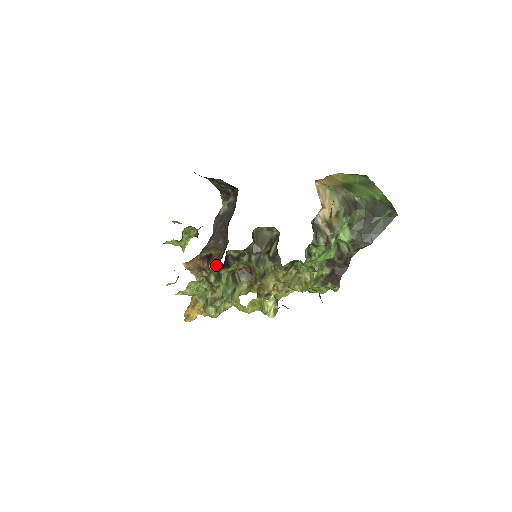
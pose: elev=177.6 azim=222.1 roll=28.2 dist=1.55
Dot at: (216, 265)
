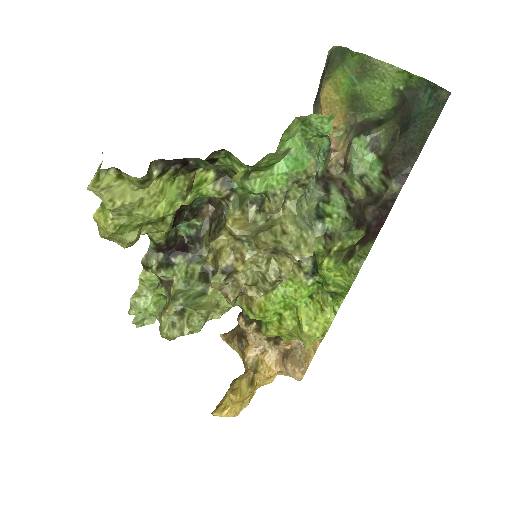
Dot at: (242, 313)
